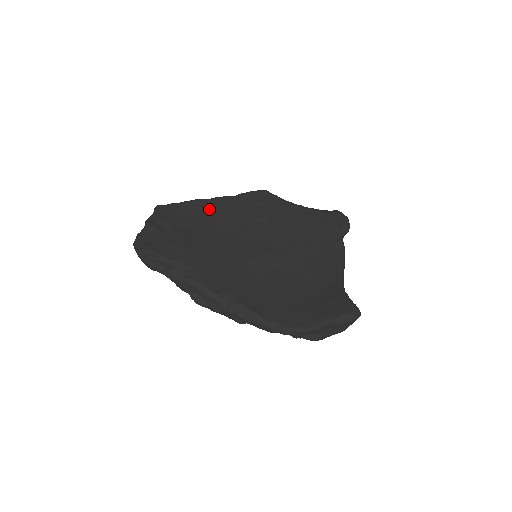
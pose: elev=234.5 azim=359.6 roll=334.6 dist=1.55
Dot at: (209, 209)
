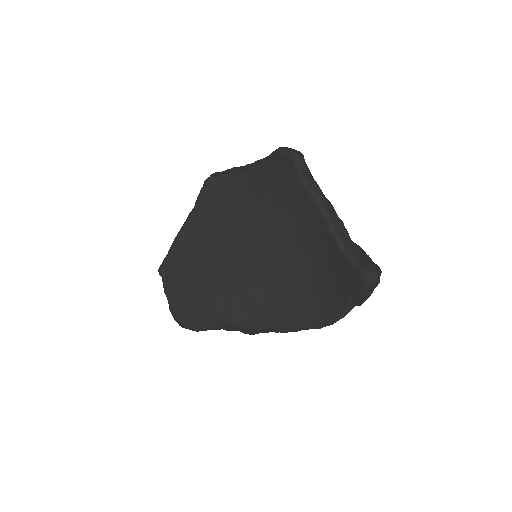
Dot at: (189, 242)
